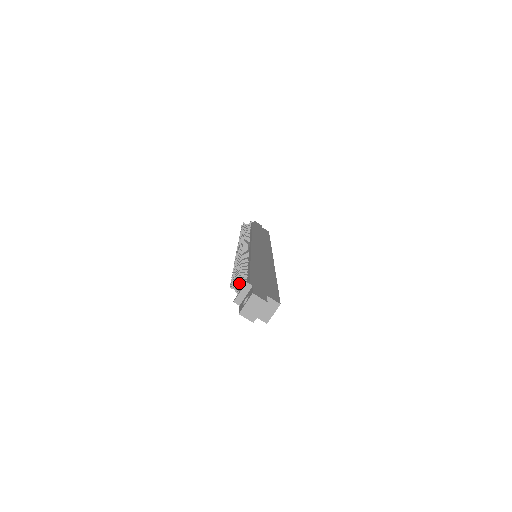
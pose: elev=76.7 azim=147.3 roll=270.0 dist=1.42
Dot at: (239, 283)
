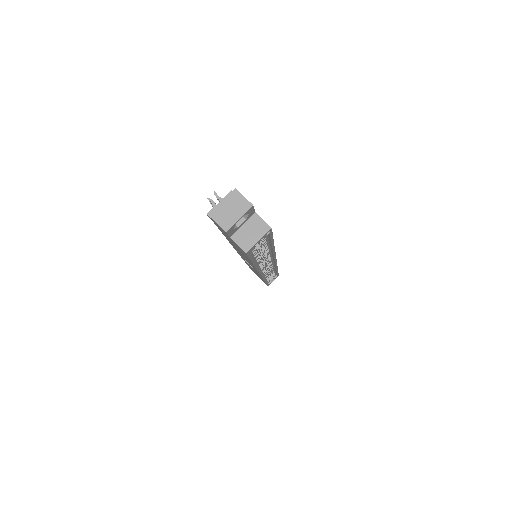
Dot at: occluded
